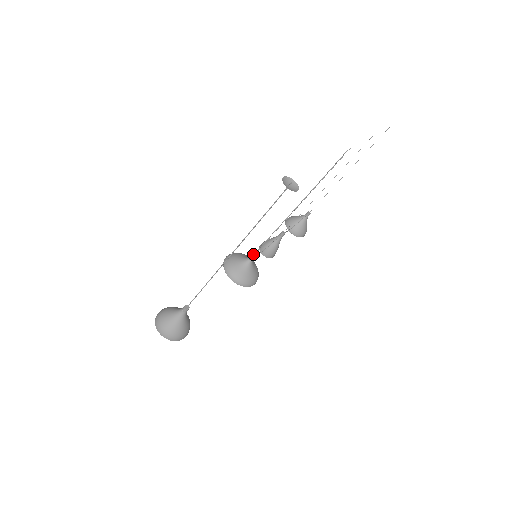
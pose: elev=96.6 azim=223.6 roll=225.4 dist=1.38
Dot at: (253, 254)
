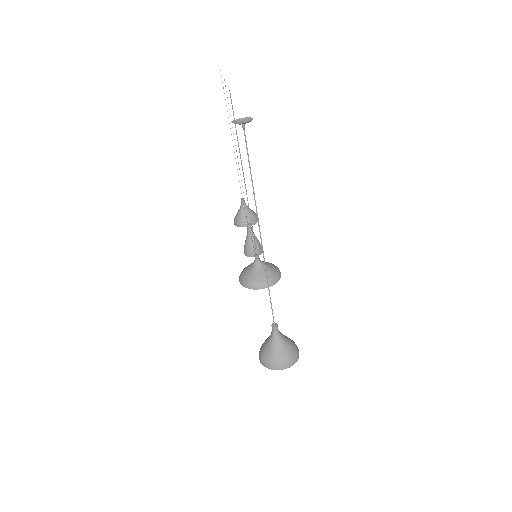
Dot at: occluded
